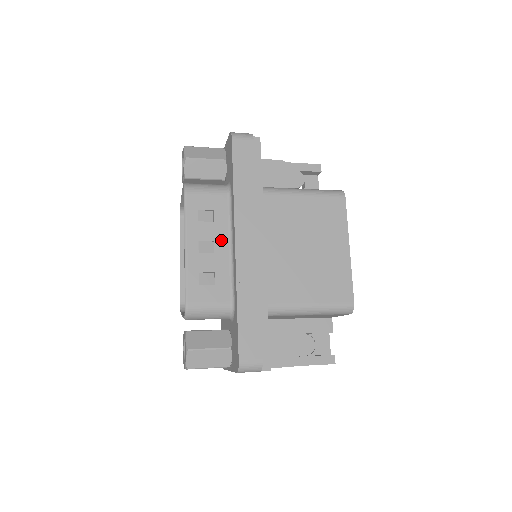
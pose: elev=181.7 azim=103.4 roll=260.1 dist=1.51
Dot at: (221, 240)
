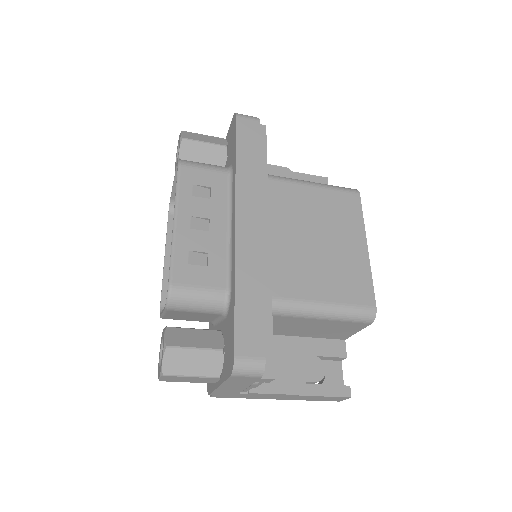
Dot at: (218, 219)
